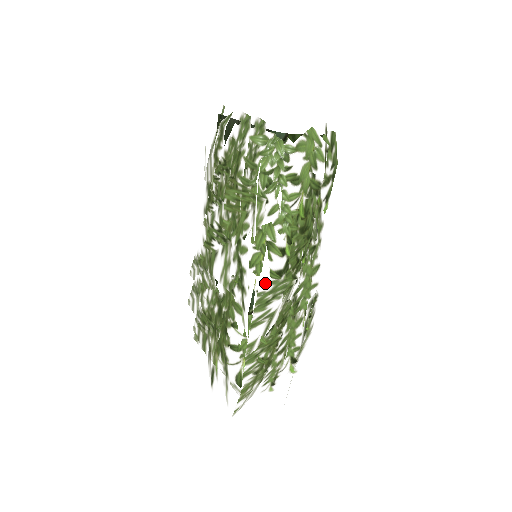
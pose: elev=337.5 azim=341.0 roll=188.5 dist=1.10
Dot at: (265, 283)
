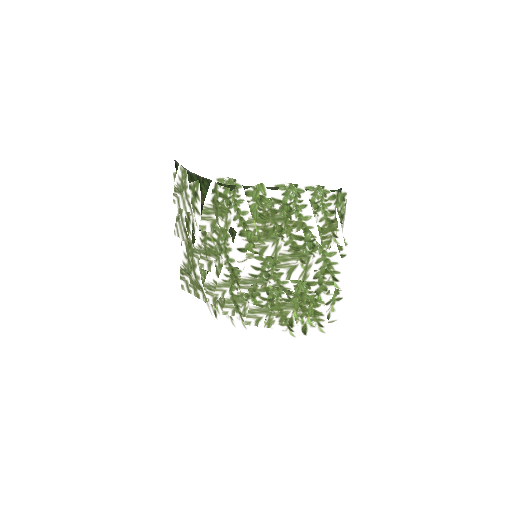
Dot at: occluded
